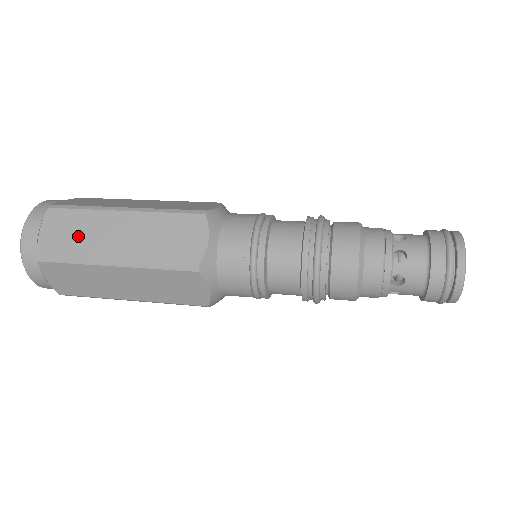
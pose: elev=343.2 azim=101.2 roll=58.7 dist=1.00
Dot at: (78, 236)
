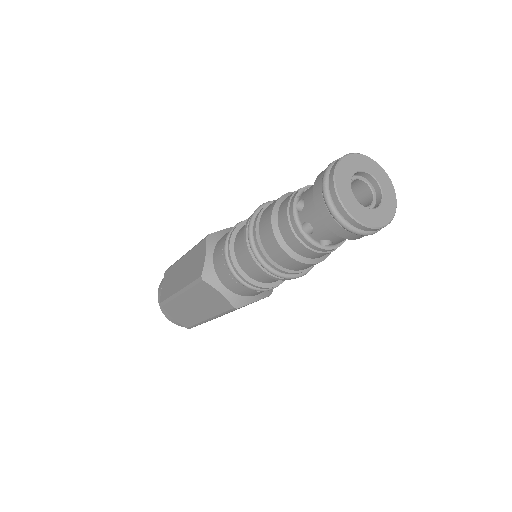
Dot at: (170, 283)
